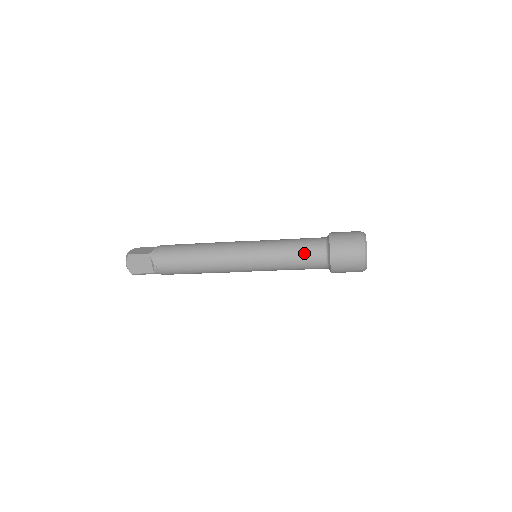
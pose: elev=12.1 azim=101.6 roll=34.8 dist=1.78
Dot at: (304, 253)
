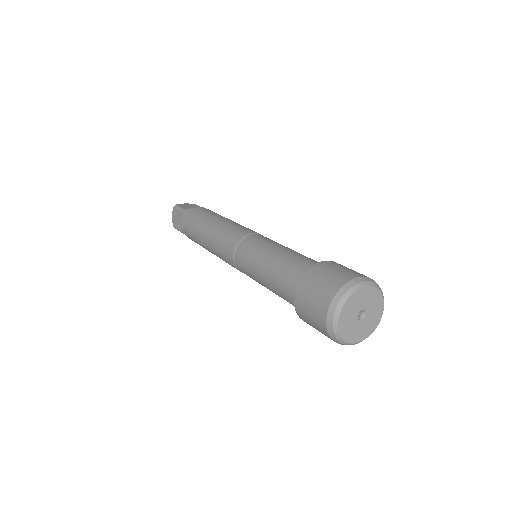
Dot at: (279, 271)
